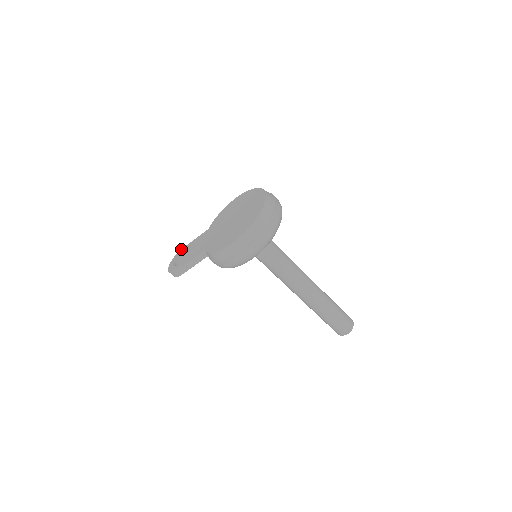
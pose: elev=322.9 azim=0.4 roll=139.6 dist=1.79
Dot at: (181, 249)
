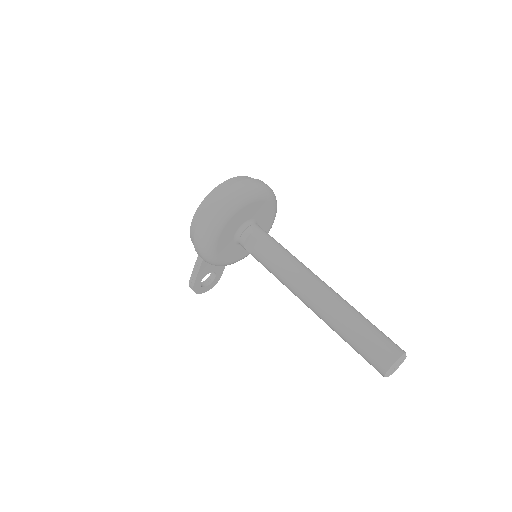
Dot at: occluded
